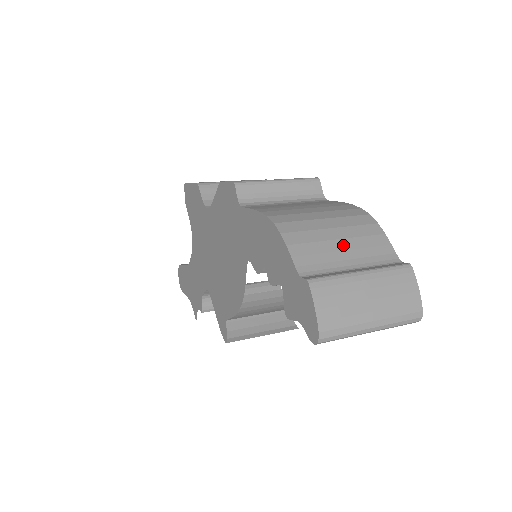
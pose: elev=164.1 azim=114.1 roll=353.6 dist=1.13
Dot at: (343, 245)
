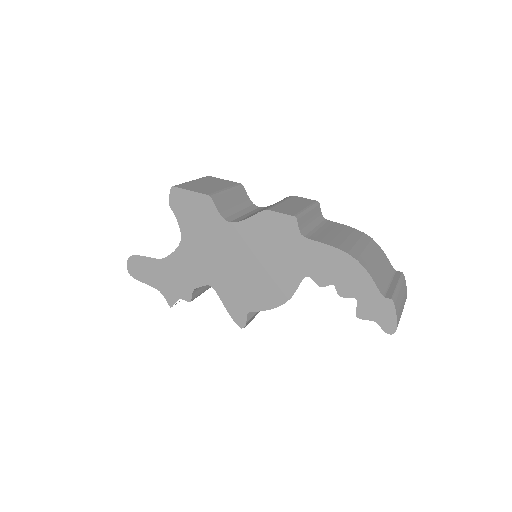
Dot at: (381, 267)
